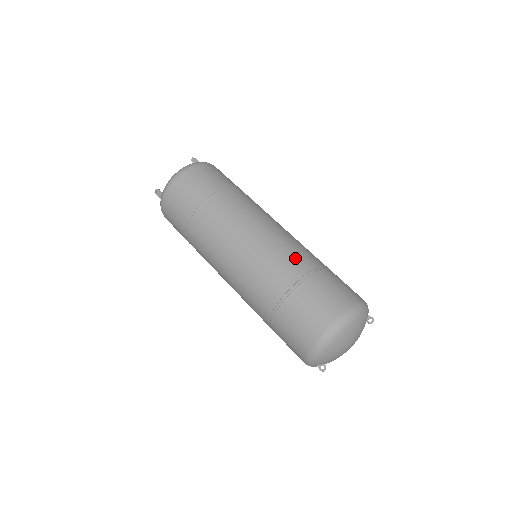
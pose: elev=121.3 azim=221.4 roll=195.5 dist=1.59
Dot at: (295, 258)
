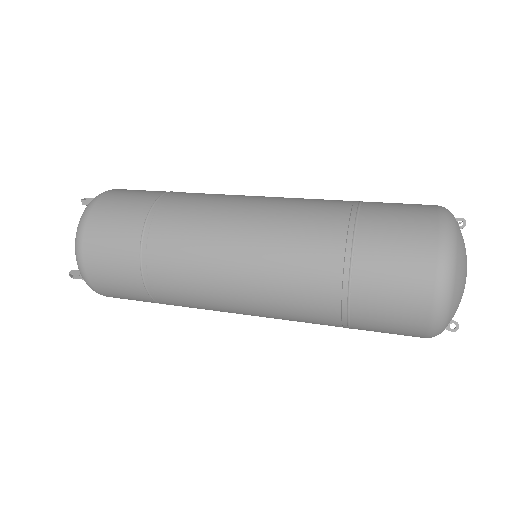
Dot at: (315, 221)
